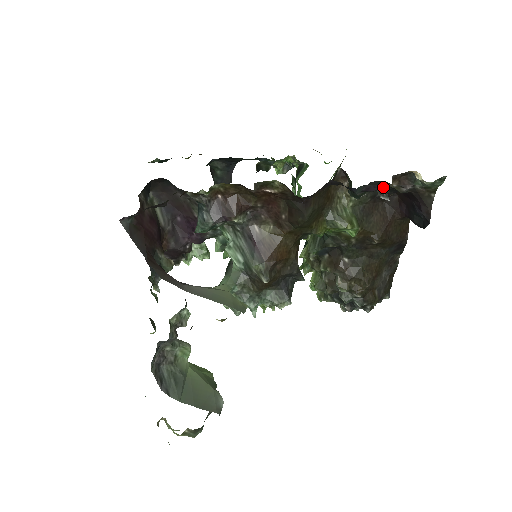
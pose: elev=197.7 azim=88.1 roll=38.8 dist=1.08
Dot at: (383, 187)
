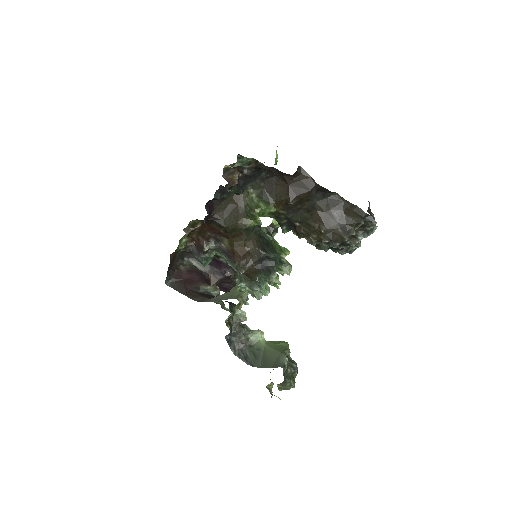
Dot at: (222, 186)
